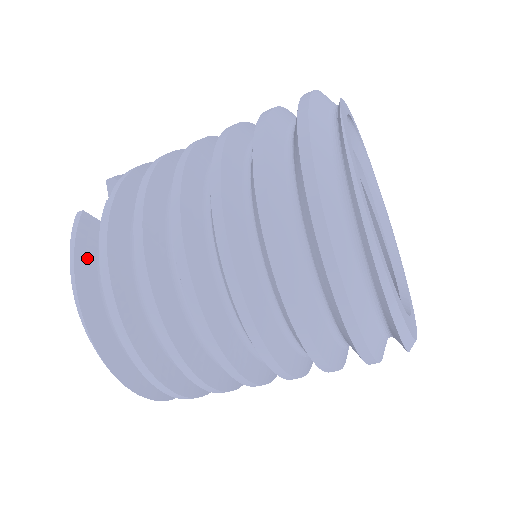
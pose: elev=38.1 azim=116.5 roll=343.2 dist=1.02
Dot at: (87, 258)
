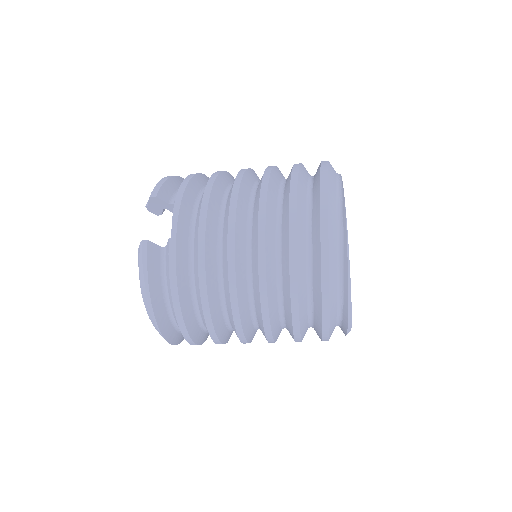
Dot at: (155, 278)
